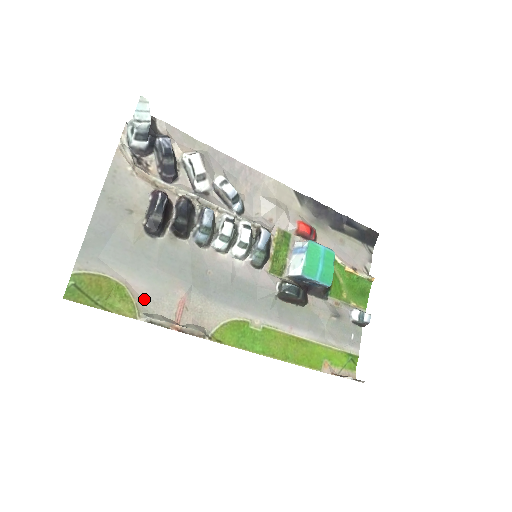
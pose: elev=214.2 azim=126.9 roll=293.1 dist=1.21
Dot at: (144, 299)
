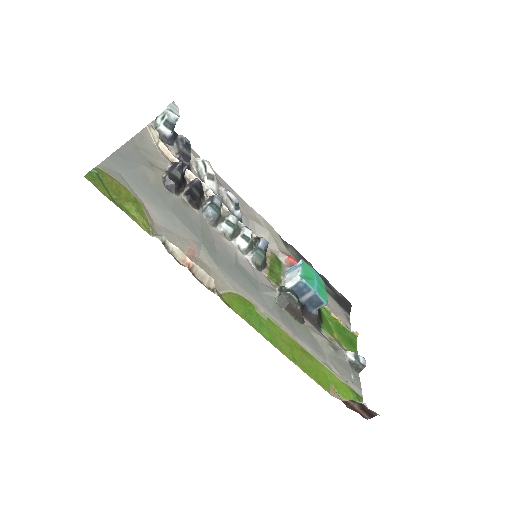
Dot at: (158, 226)
